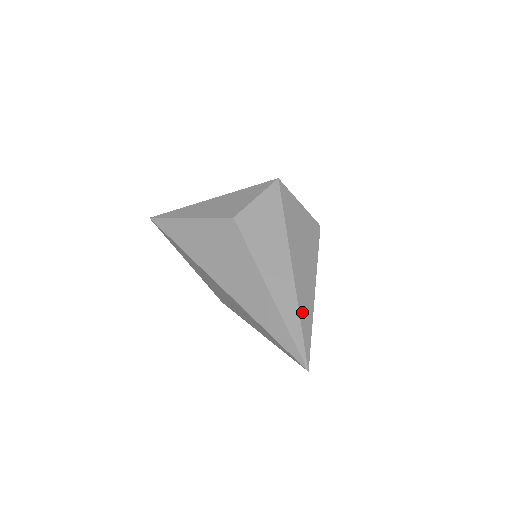
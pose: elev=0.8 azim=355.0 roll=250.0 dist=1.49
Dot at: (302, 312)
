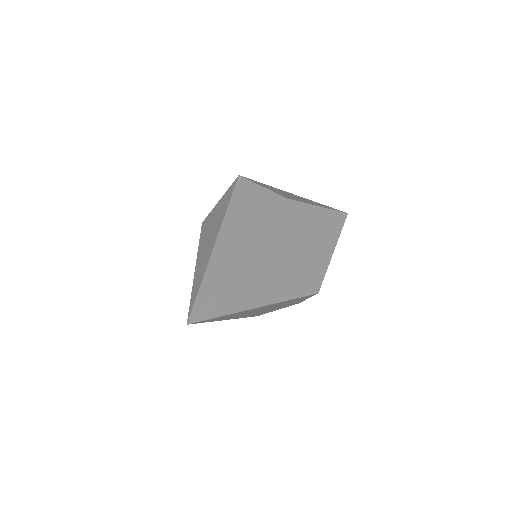
Dot at: (209, 274)
